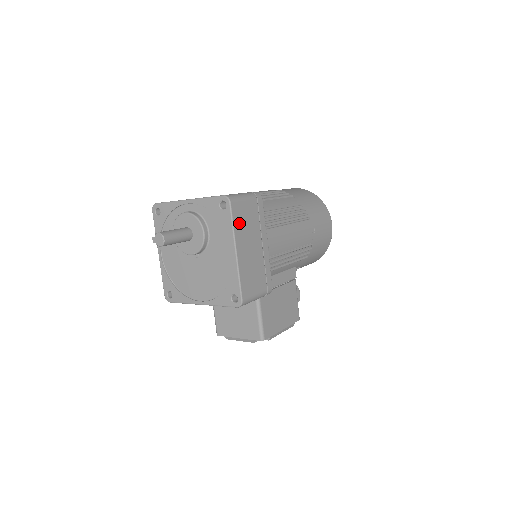
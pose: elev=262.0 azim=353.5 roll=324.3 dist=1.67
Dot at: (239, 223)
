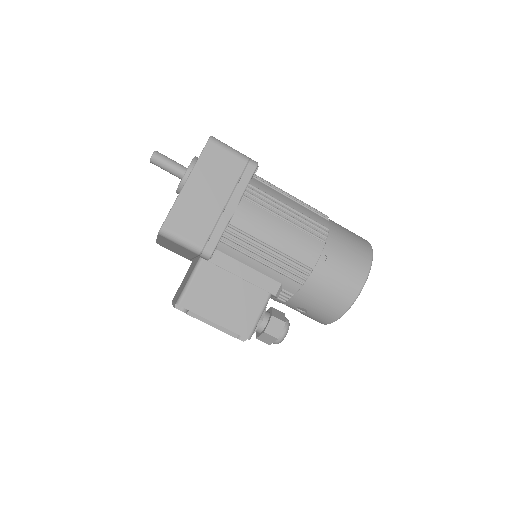
Dot at: (208, 163)
